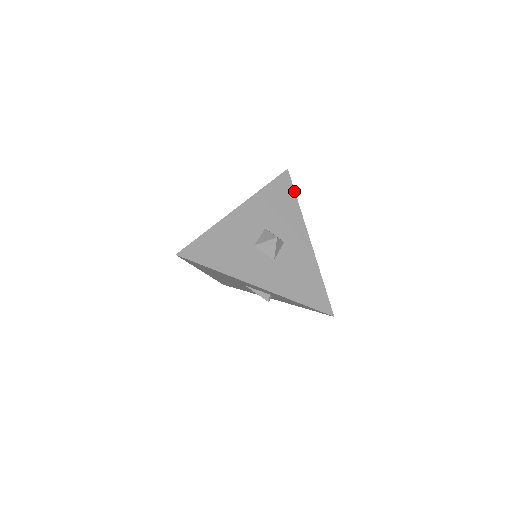
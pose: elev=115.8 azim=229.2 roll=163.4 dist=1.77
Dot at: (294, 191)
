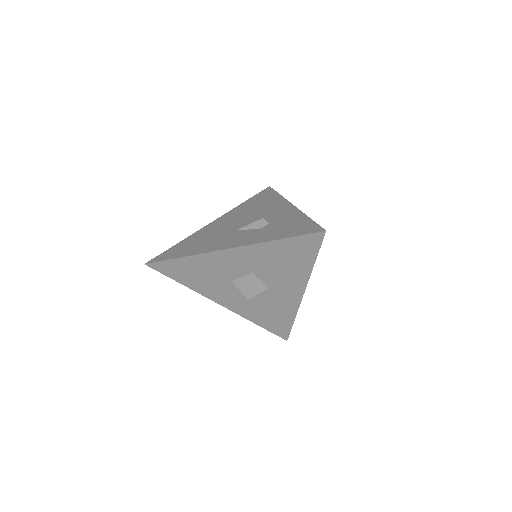
Dot at: (317, 254)
